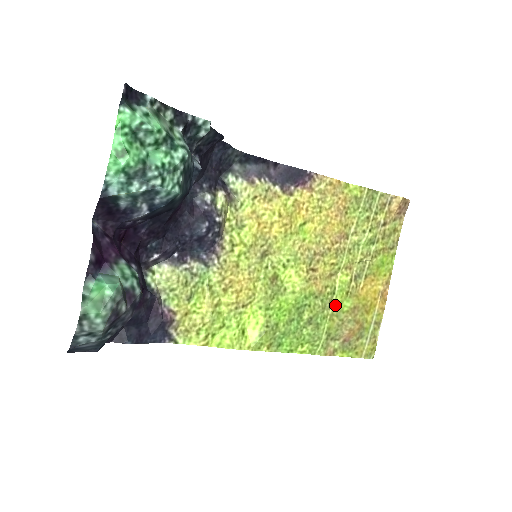
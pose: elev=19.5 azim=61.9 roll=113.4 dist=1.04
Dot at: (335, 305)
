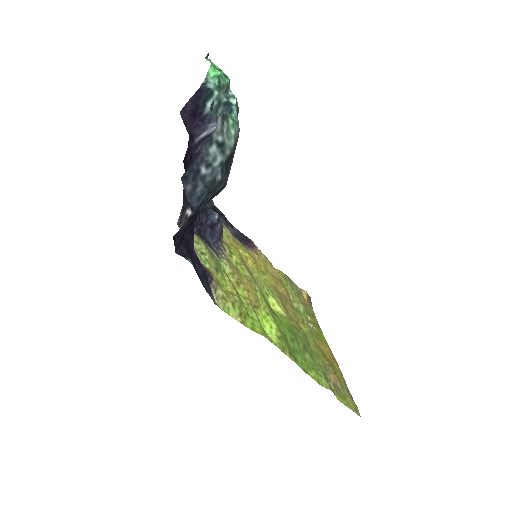
Dot at: (312, 346)
